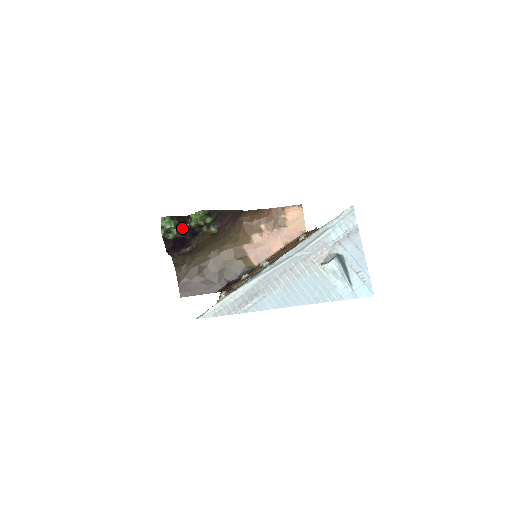
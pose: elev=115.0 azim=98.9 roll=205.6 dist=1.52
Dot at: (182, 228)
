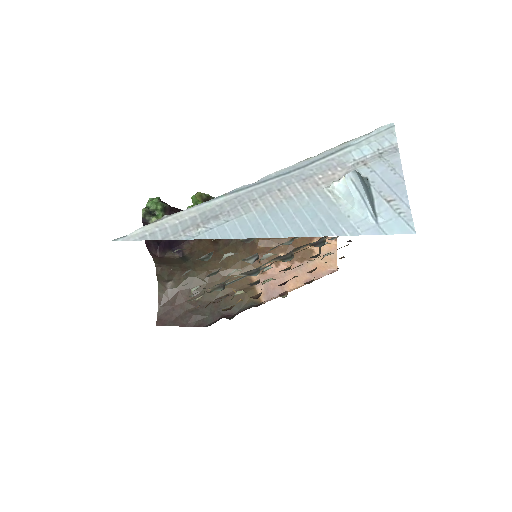
Dot at: occluded
